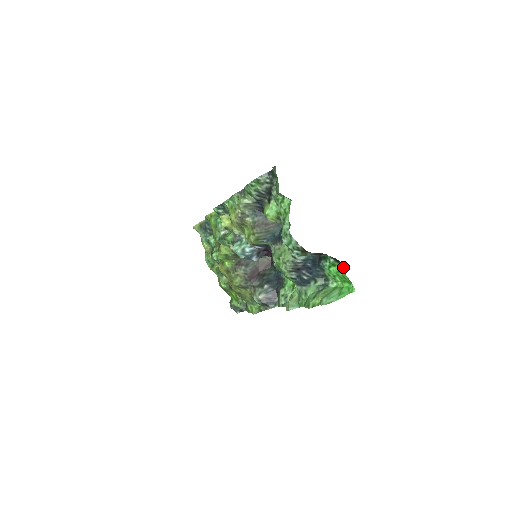
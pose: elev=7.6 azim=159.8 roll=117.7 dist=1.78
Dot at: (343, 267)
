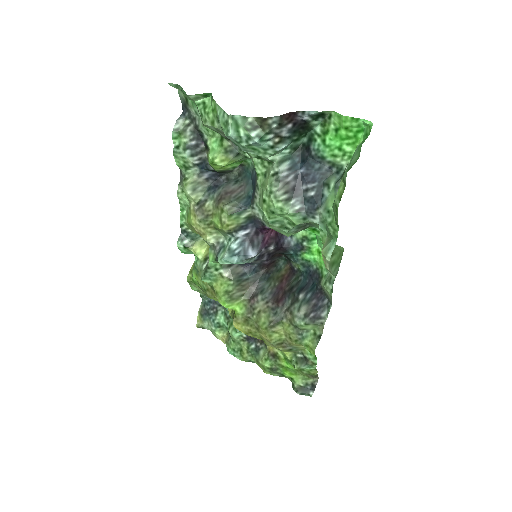
Dot at: (334, 114)
